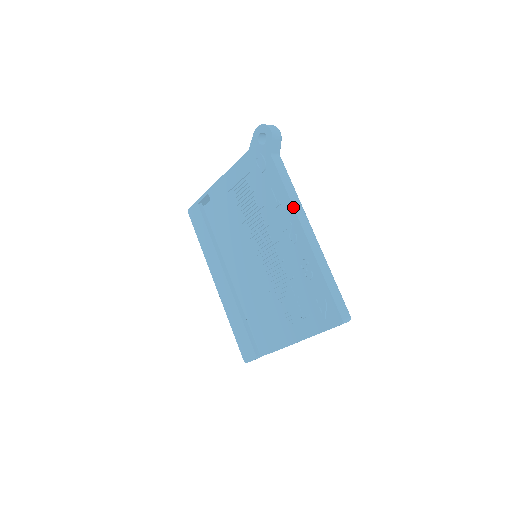
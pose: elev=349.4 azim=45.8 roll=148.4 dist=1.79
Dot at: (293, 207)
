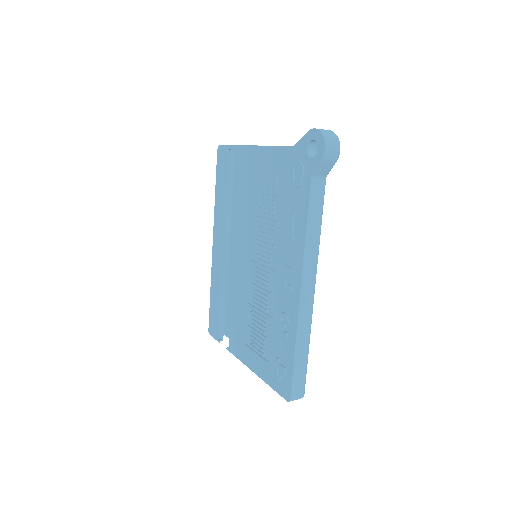
Dot at: (303, 257)
